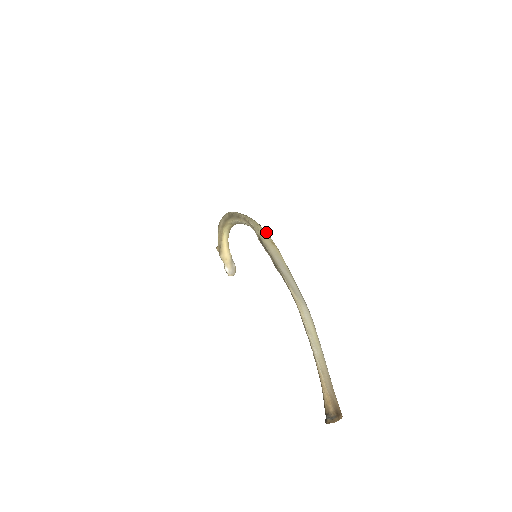
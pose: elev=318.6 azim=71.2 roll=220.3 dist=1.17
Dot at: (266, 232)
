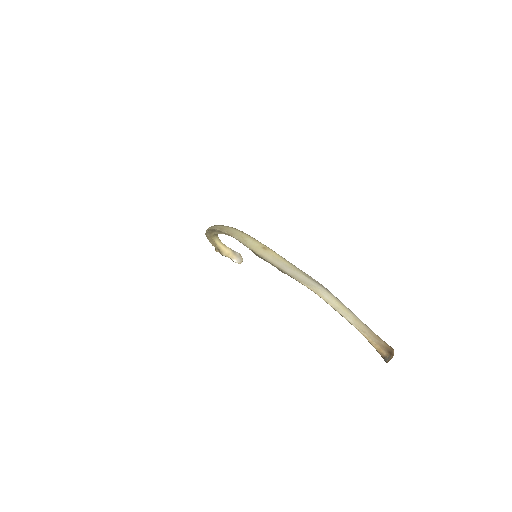
Dot at: (252, 239)
